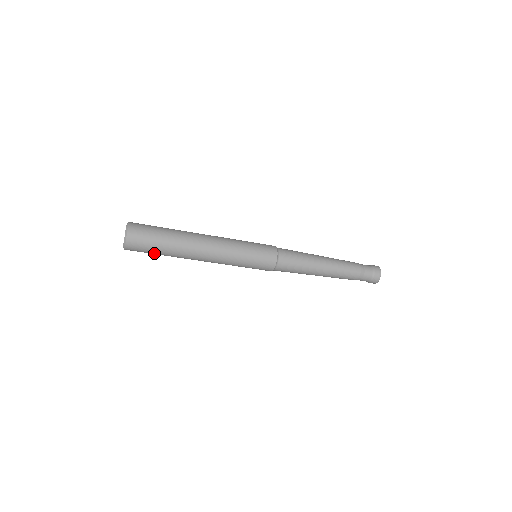
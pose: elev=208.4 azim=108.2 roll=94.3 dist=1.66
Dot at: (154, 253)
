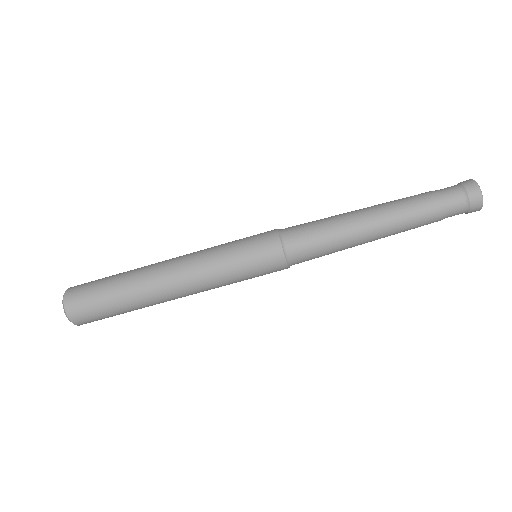
Dot at: (112, 314)
